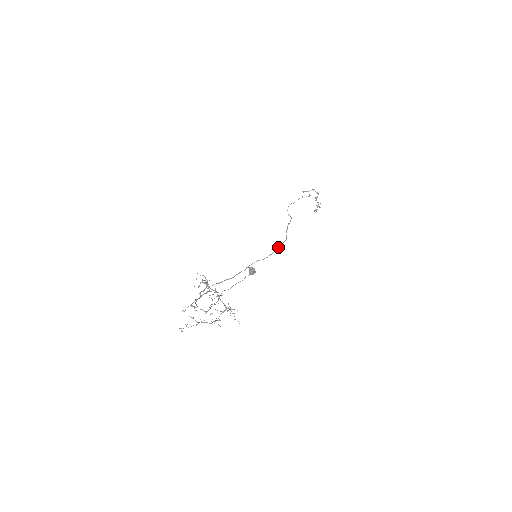
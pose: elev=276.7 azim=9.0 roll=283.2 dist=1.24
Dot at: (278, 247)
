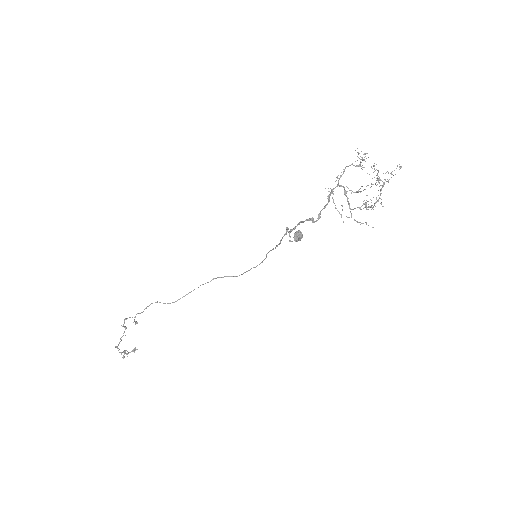
Dot at: (250, 269)
